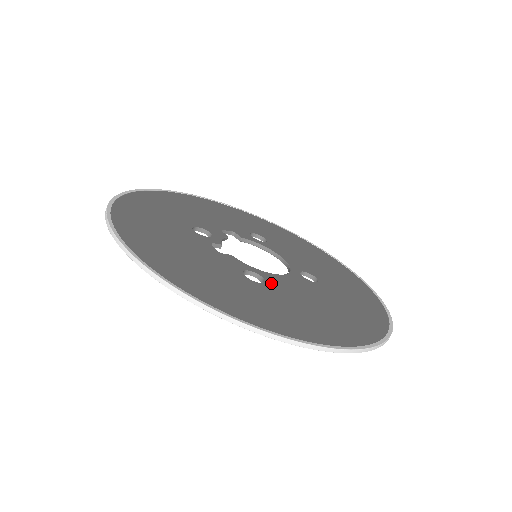
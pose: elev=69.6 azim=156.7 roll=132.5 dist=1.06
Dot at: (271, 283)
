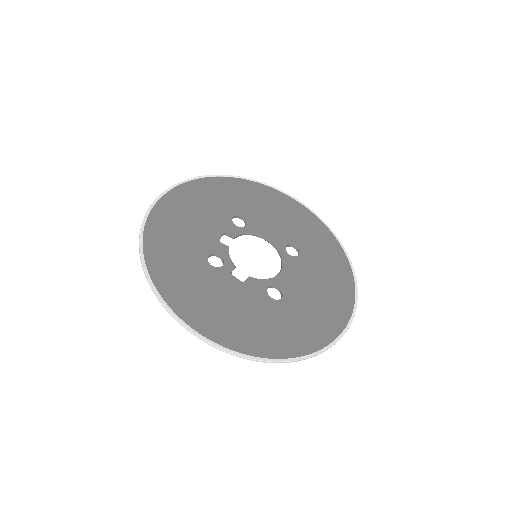
Dot at: (286, 290)
